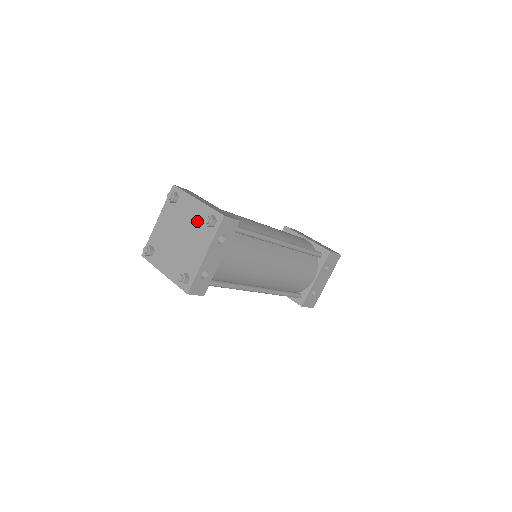
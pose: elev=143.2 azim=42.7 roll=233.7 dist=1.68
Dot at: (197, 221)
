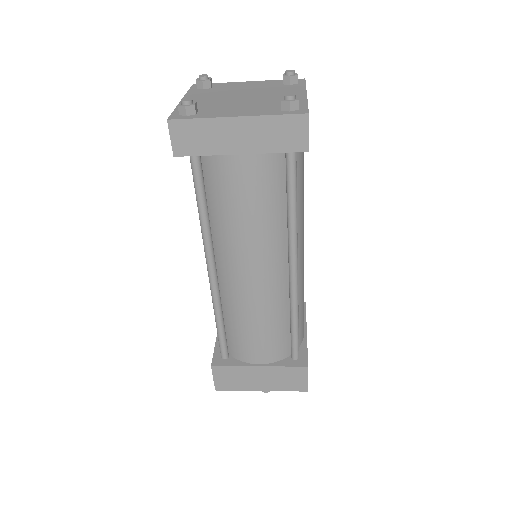
Dot at: (264, 86)
